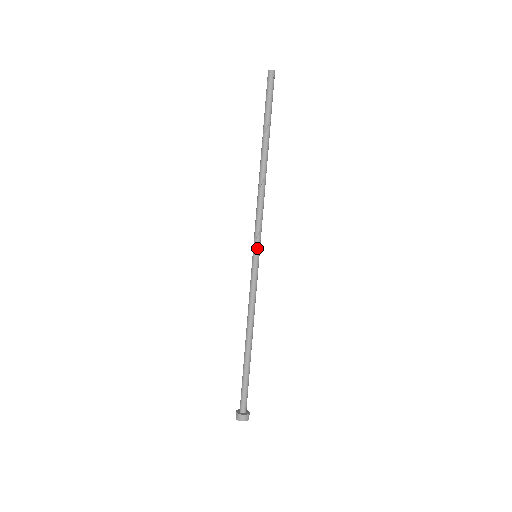
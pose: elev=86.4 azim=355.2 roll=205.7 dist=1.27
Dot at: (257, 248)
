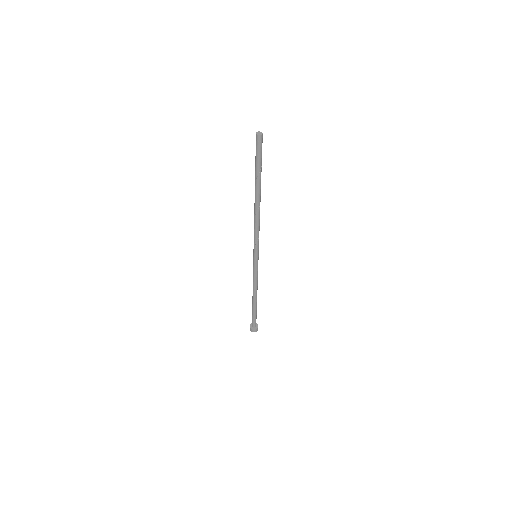
Dot at: (254, 253)
